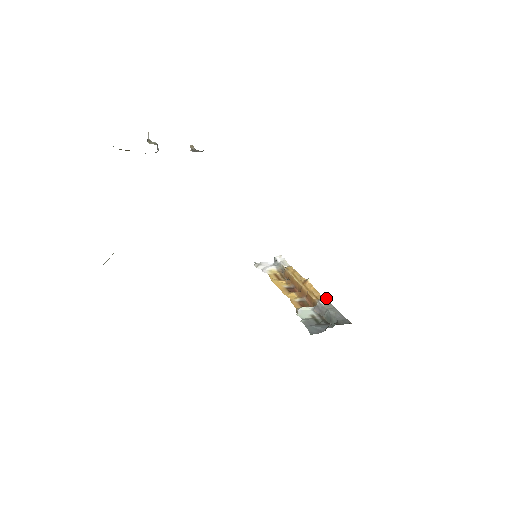
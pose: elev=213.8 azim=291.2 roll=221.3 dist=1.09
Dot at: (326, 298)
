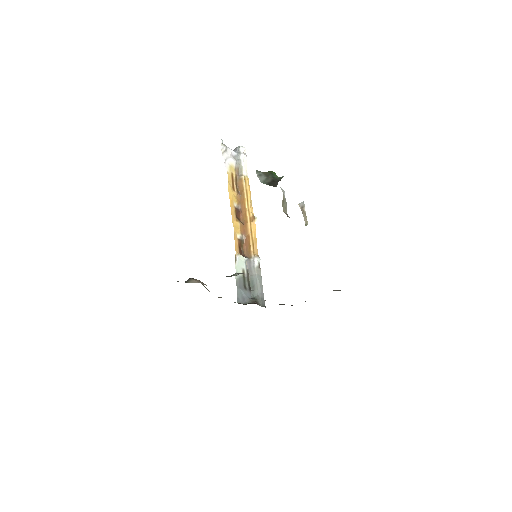
Dot at: (260, 259)
